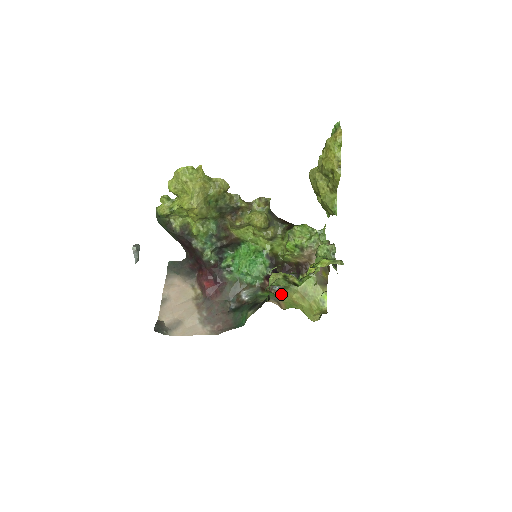
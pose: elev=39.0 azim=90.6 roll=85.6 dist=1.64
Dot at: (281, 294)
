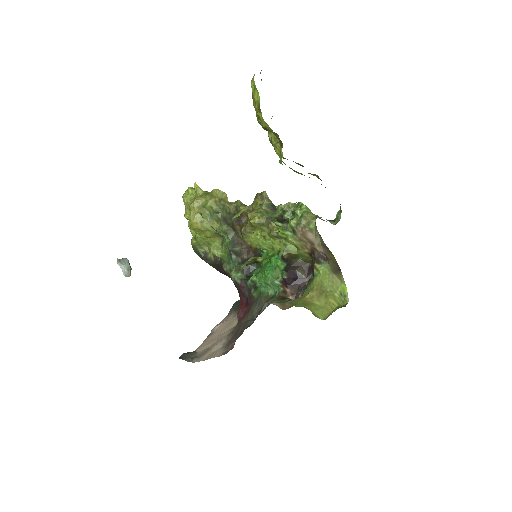
Dot at: occluded
